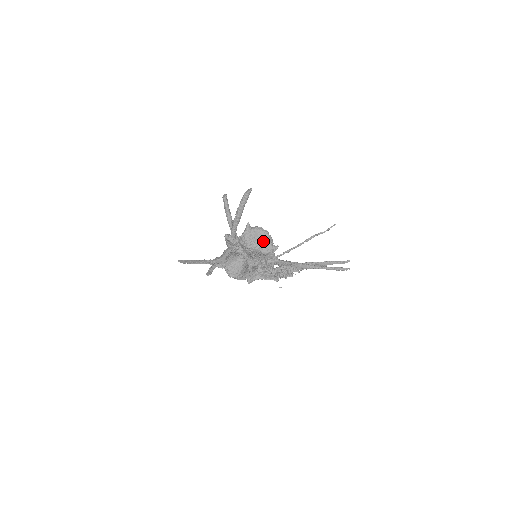
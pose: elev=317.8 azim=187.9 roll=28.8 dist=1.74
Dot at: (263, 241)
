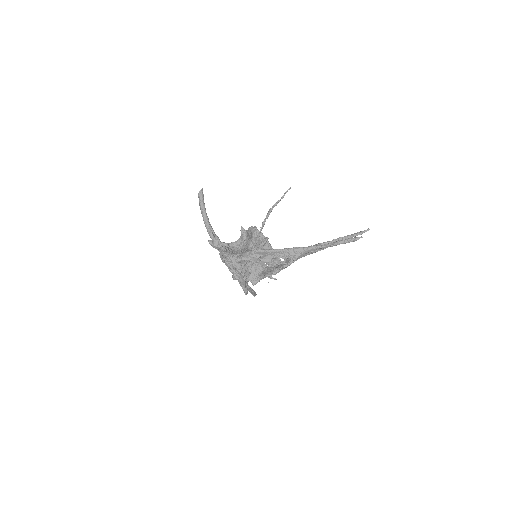
Dot at: (252, 238)
